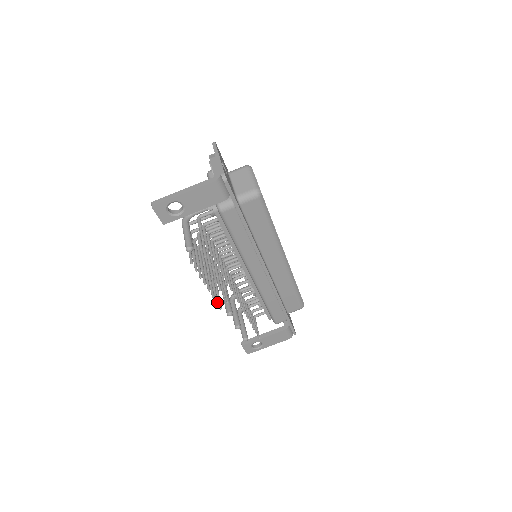
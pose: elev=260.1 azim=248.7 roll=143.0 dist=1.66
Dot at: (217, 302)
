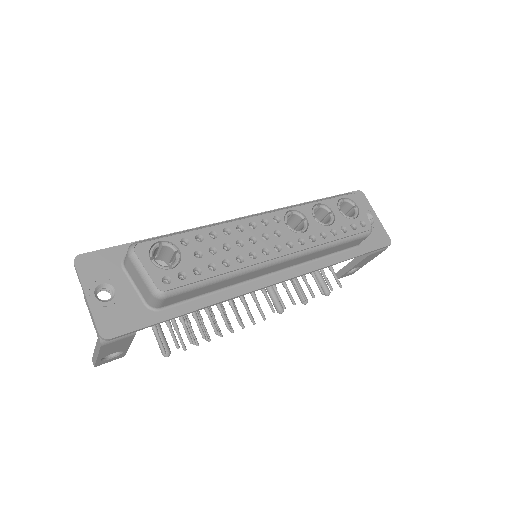
Dot at: (253, 324)
